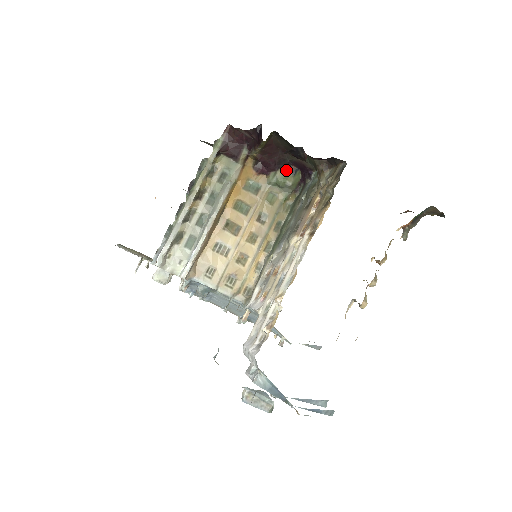
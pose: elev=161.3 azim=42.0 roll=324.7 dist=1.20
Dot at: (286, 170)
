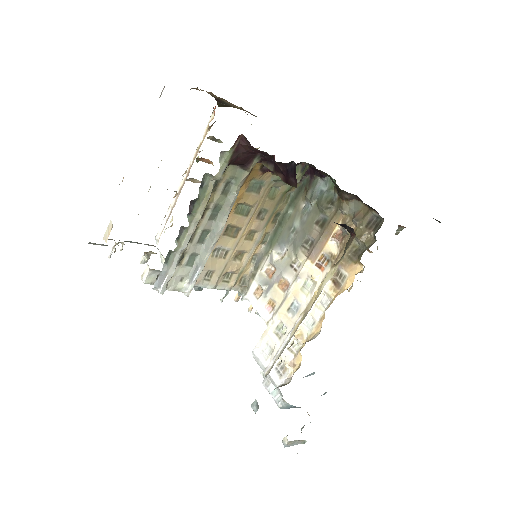
Dot at: occluded
